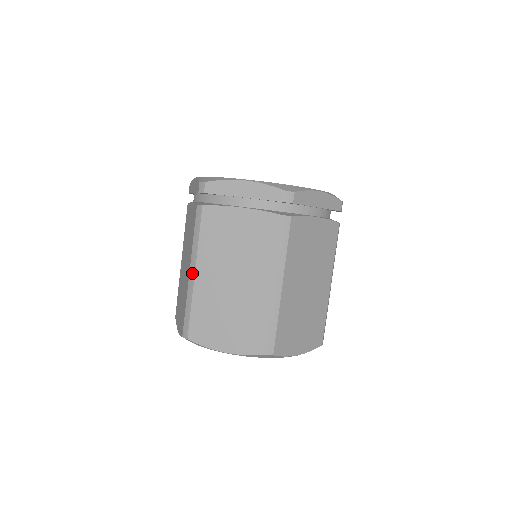
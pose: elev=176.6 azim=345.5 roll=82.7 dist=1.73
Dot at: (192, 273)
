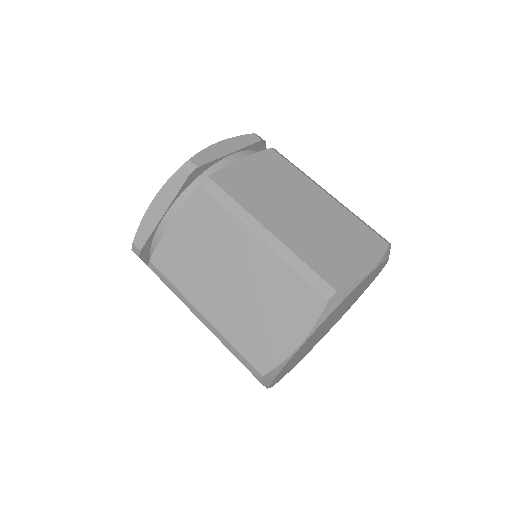
Dot at: (202, 319)
